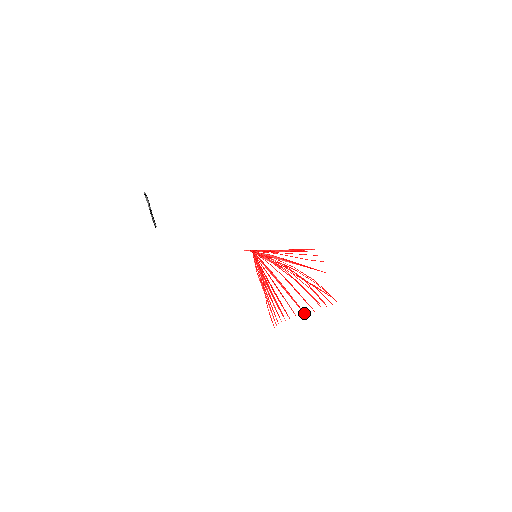
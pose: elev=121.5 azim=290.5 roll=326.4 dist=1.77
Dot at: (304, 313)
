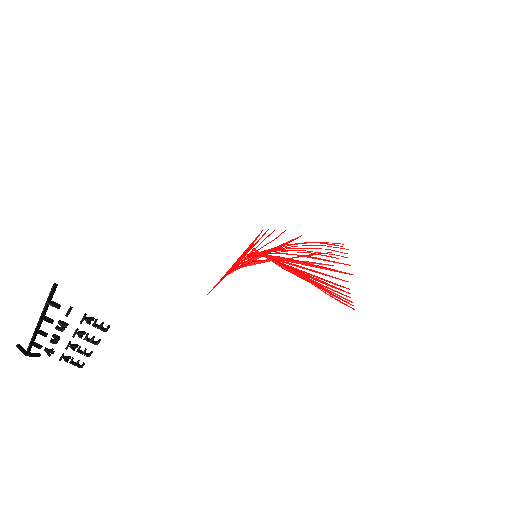
Dot at: occluded
